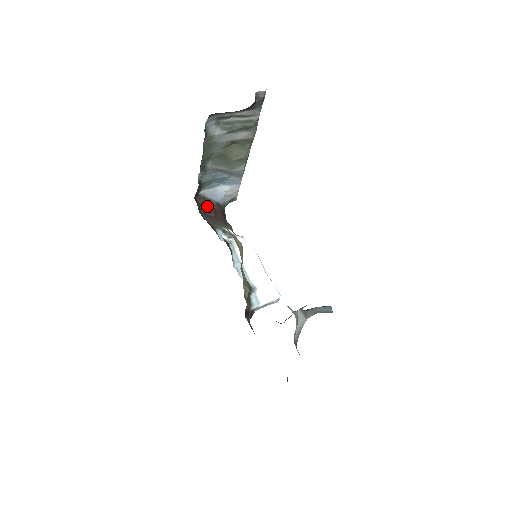
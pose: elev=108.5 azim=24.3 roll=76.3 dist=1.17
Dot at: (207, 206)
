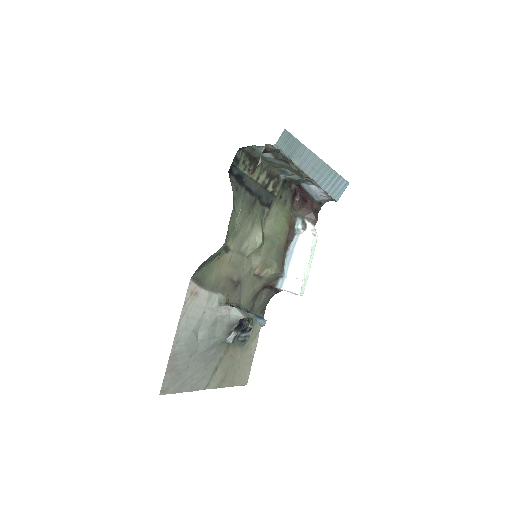
Dot at: (305, 196)
